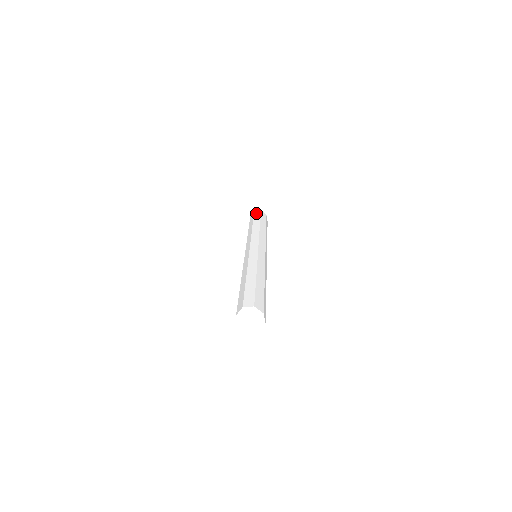
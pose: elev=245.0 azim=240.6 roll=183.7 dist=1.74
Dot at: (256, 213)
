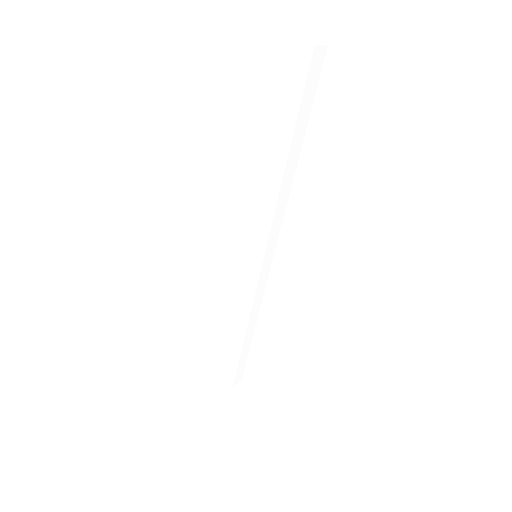
Dot at: occluded
